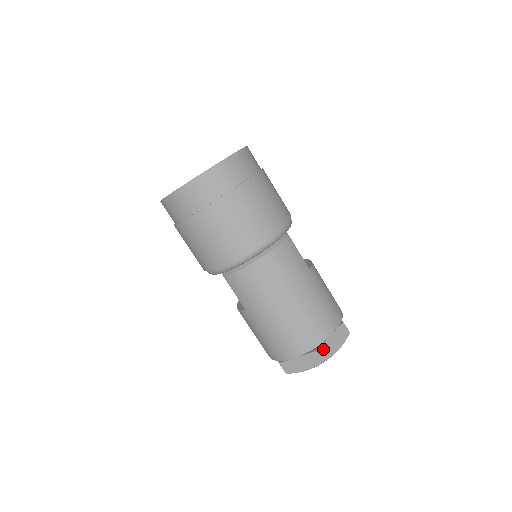
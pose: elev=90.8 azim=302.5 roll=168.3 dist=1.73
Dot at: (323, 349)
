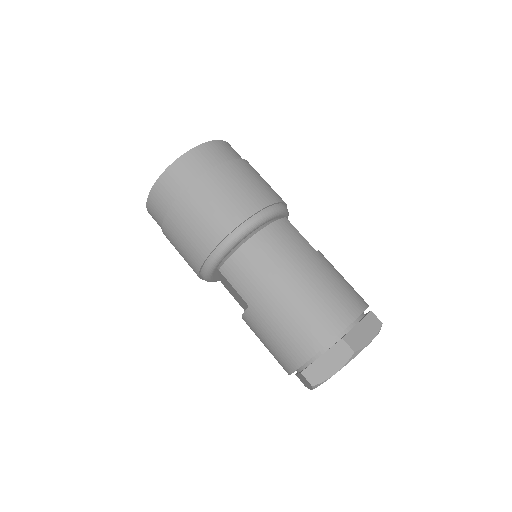
Dot at: (350, 337)
